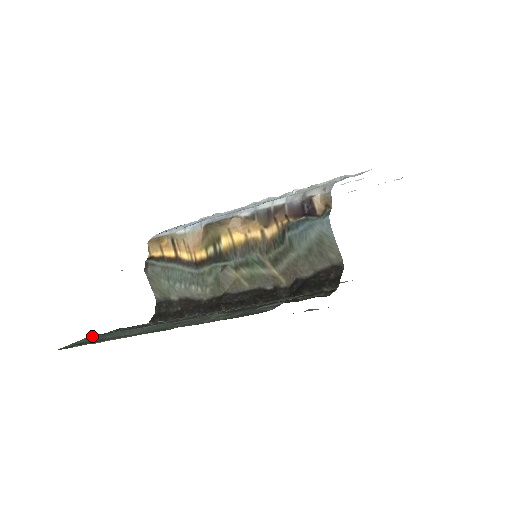
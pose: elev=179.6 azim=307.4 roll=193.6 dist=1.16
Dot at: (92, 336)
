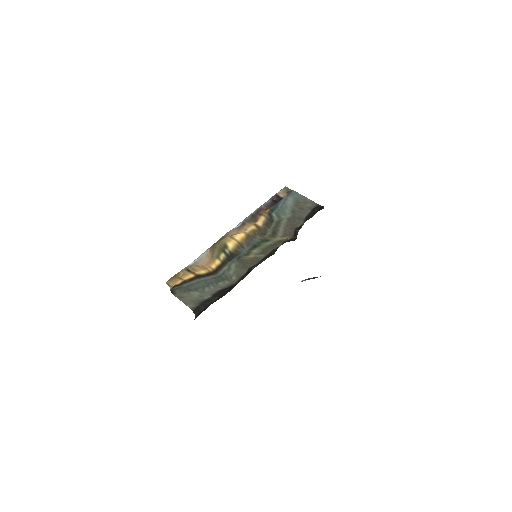
Dot at: occluded
